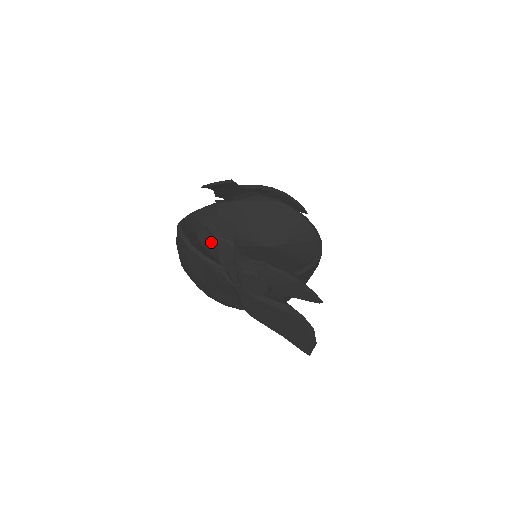
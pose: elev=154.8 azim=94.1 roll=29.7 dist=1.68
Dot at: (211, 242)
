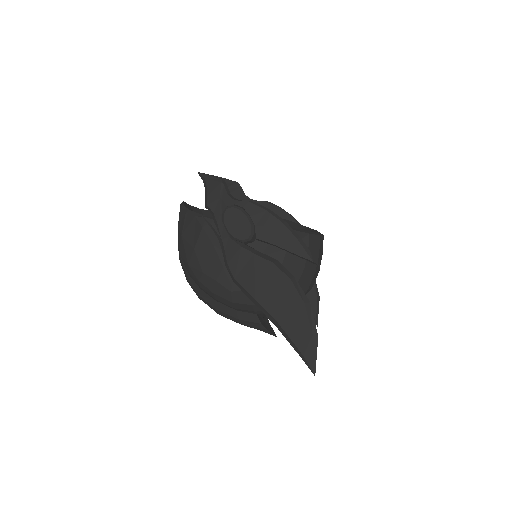
Dot at: occluded
